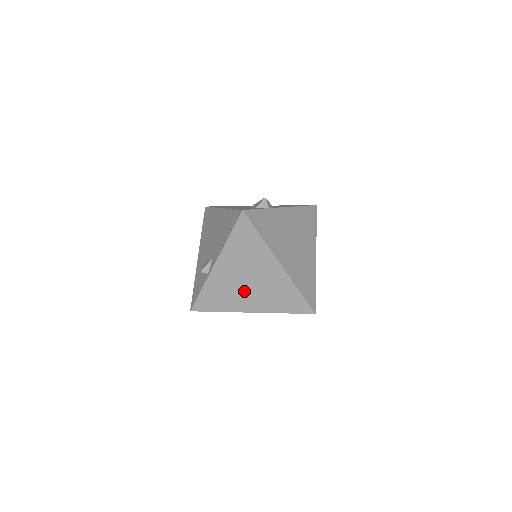
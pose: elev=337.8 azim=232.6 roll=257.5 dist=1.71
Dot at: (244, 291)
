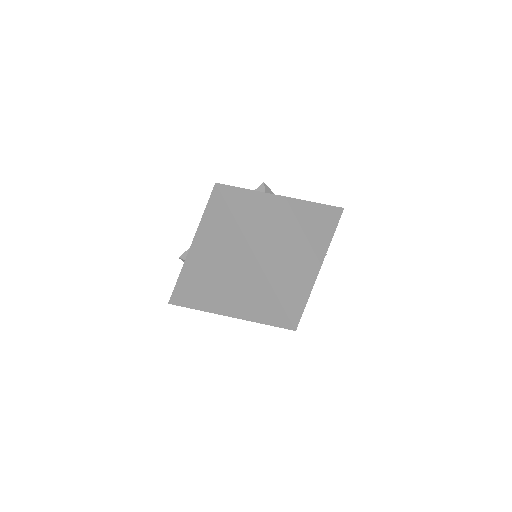
Dot at: (218, 287)
